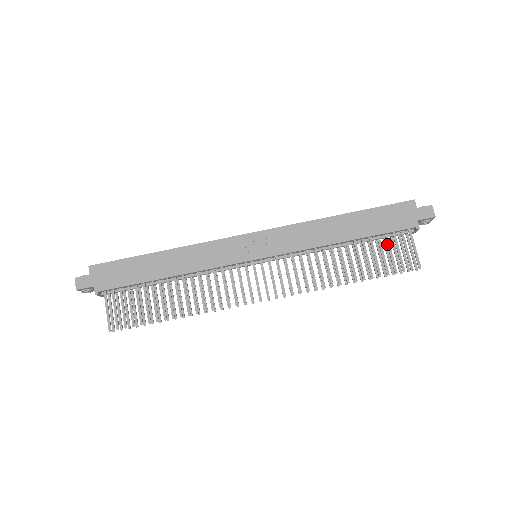
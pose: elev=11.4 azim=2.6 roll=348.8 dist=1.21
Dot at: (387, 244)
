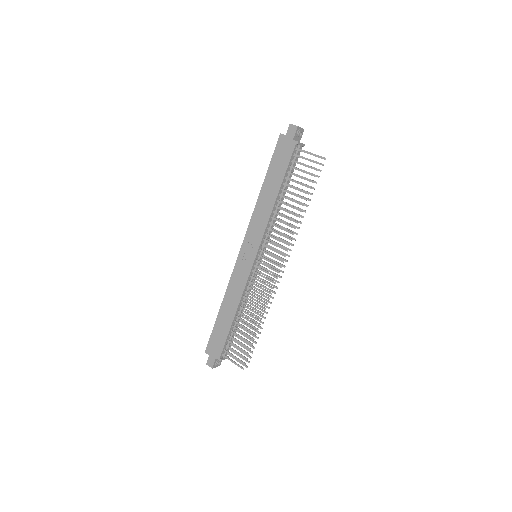
Dot at: occluded
